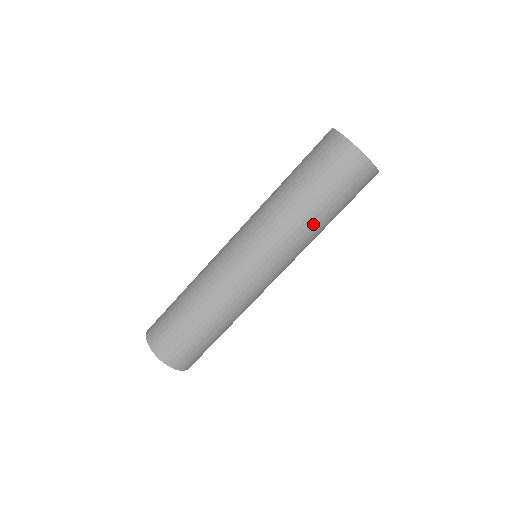
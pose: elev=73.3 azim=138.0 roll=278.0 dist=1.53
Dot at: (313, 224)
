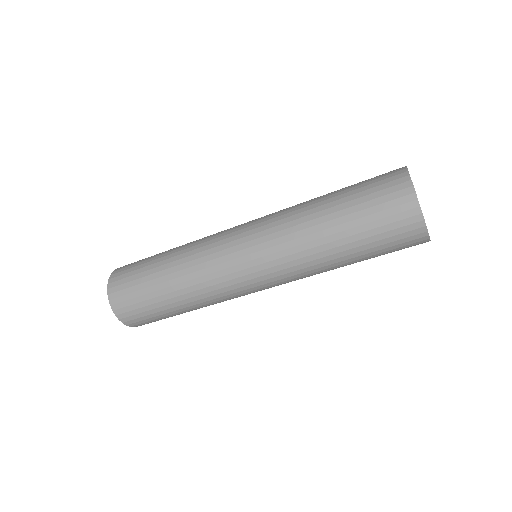
Dot at: occluded
